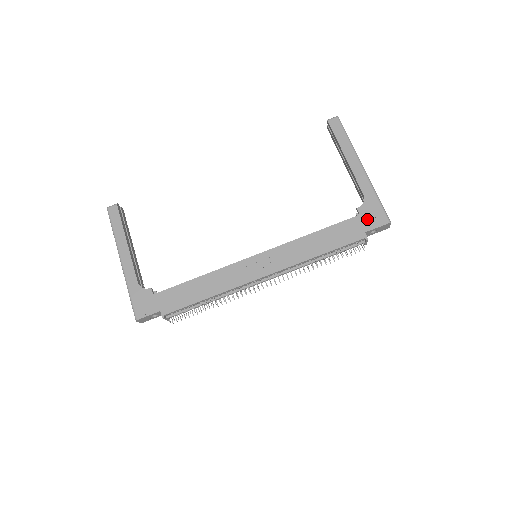
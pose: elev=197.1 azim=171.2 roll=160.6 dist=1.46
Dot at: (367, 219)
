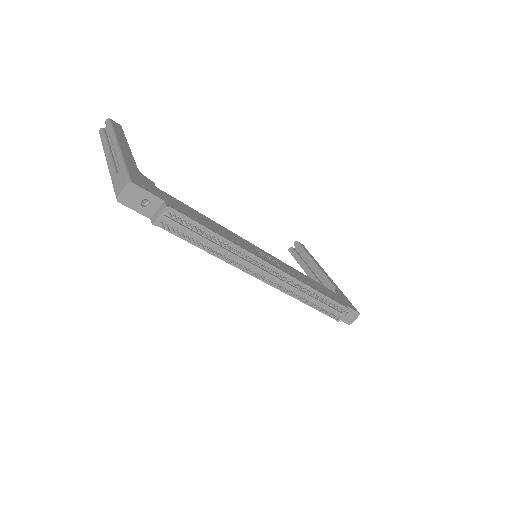
Dot at: (344, 300)
